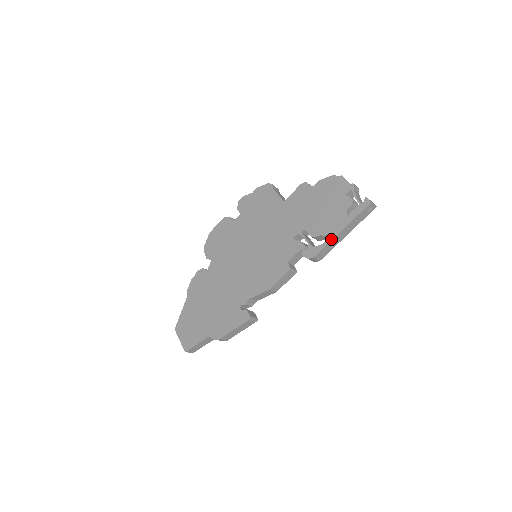
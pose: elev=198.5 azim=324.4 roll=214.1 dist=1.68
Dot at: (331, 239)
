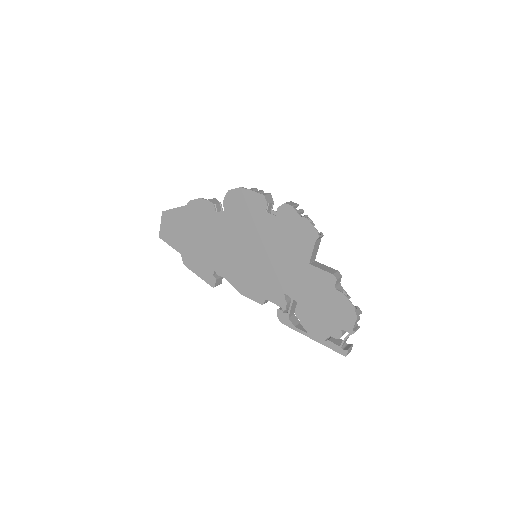
Dot at: (302, 333)
